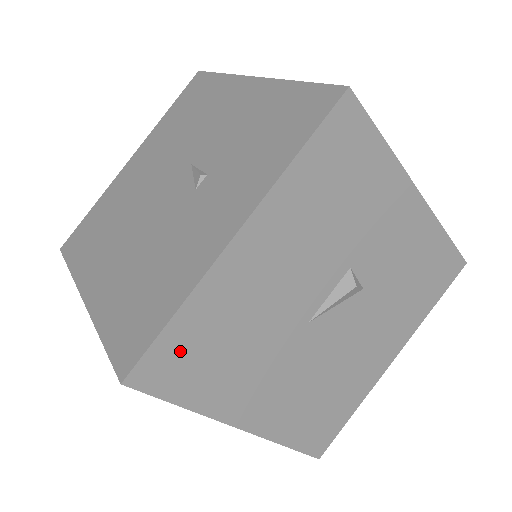
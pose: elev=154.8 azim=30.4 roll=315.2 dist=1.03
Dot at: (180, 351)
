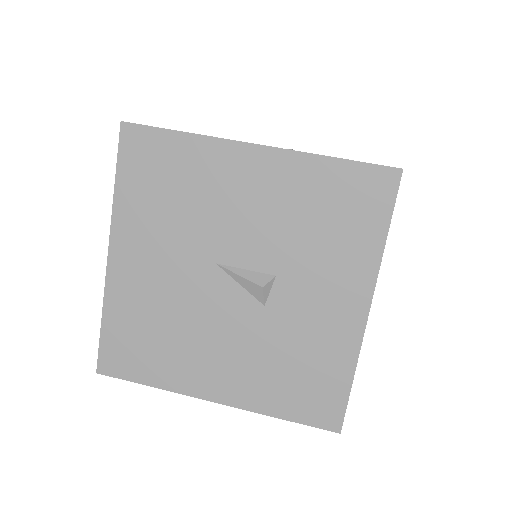
Dot at: (157, 154)
